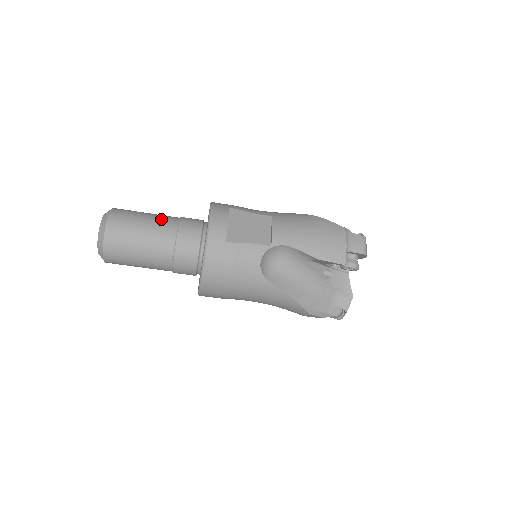
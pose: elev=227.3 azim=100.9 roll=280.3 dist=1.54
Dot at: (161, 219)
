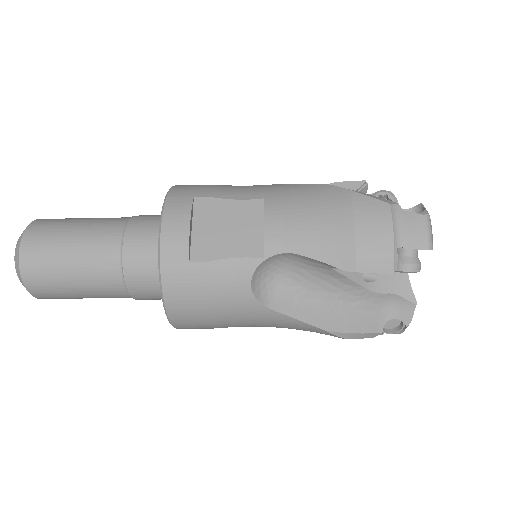
Dot at: (98, 230)
